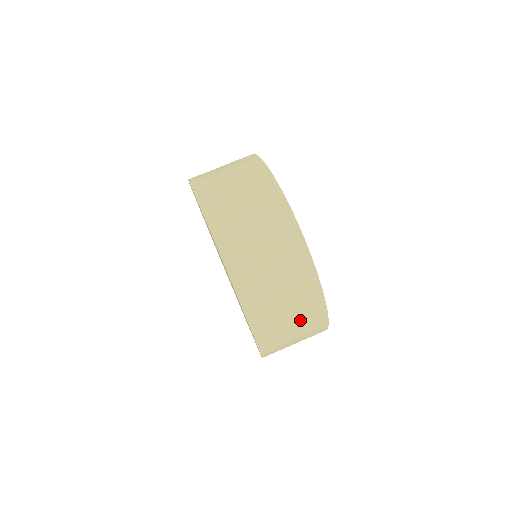
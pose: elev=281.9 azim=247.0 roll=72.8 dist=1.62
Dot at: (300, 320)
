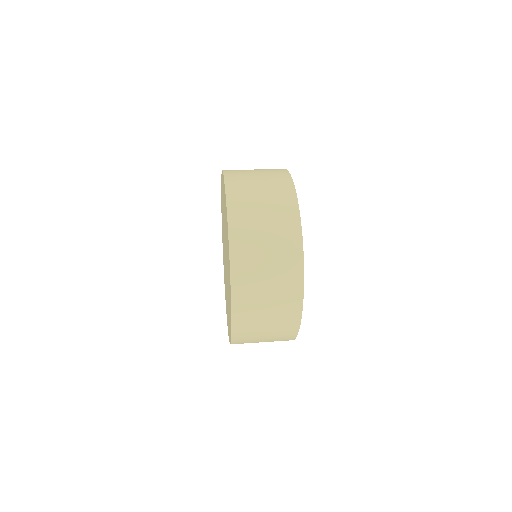
Dot at: (276, 303)
